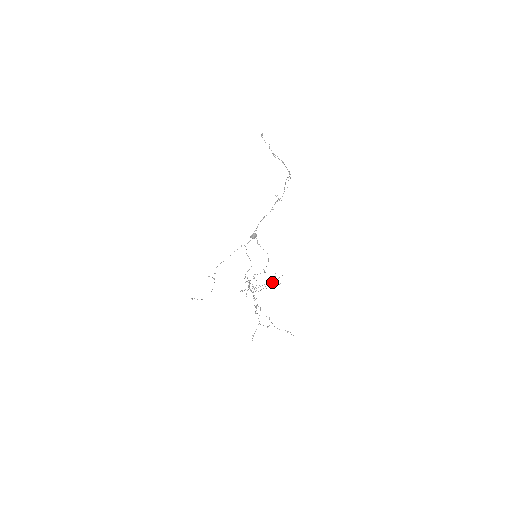
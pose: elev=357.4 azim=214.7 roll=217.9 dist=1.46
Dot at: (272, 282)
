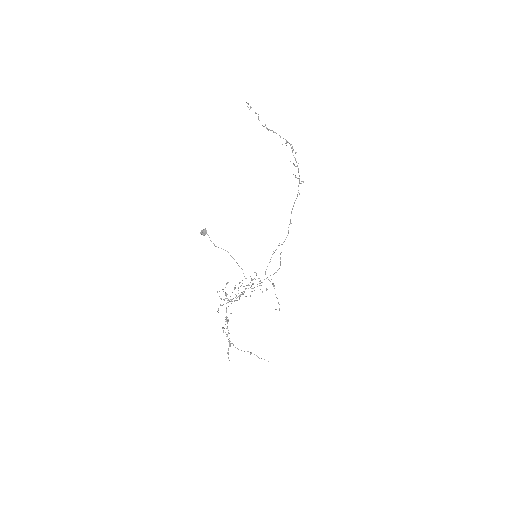
Dot at: (253, 288)
